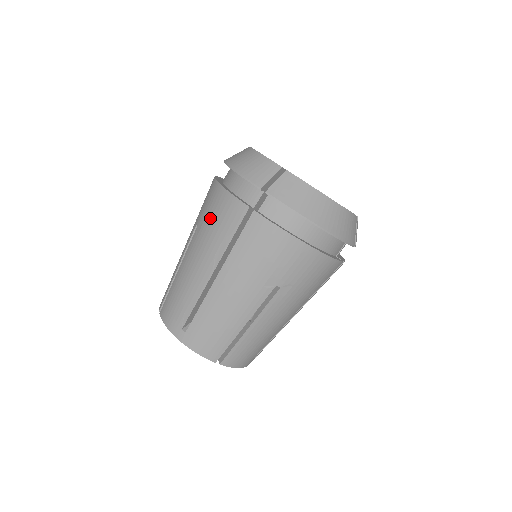
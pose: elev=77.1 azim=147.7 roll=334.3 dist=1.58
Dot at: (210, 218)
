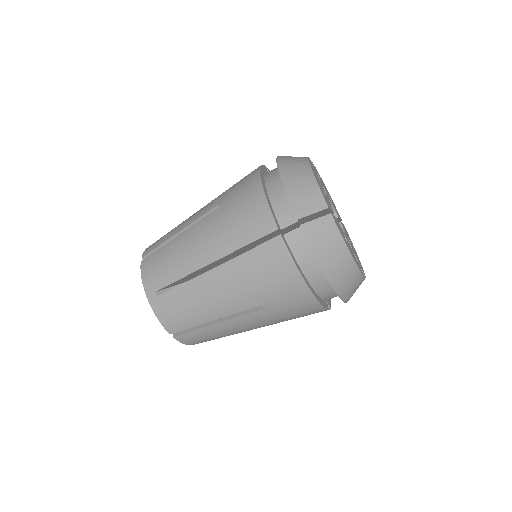
Dot at: (236, 211)
